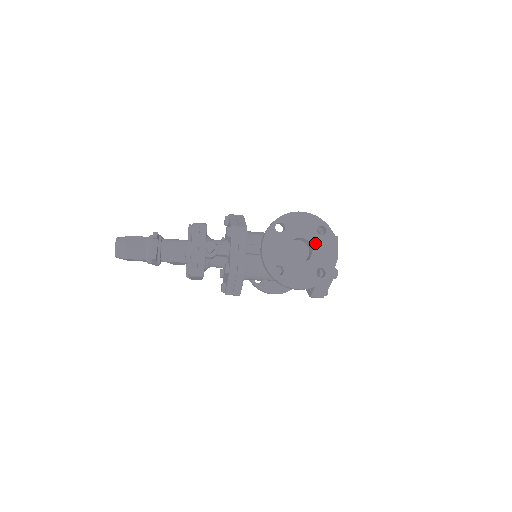
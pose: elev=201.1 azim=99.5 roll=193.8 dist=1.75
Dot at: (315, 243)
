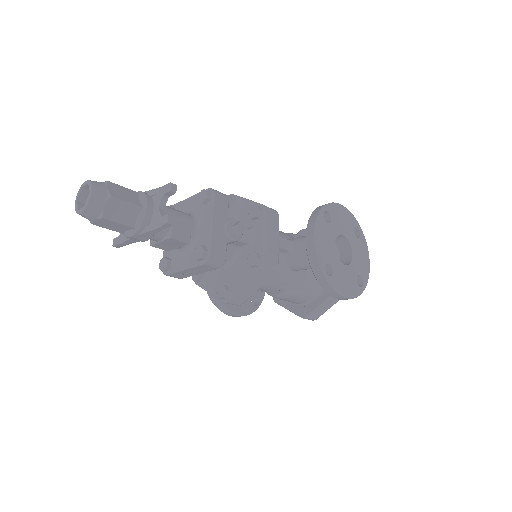
Dot at: (354, 245)
